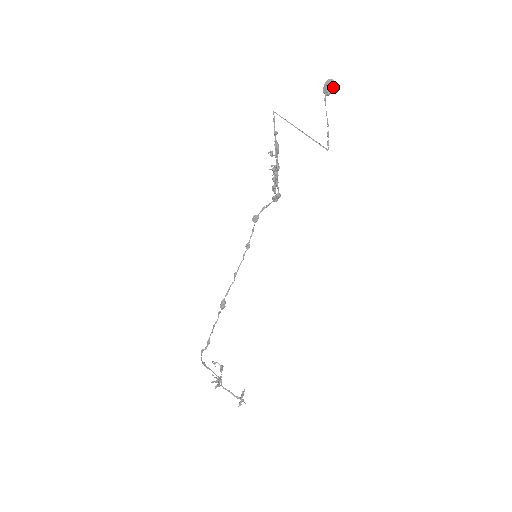
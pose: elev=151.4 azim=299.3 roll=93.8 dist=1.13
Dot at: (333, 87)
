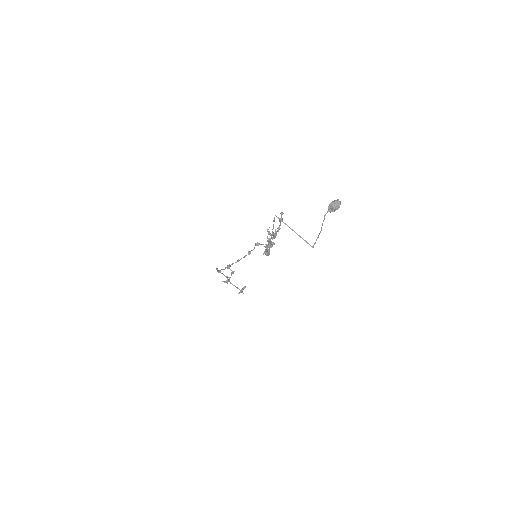
Dot at: (337, 208)
